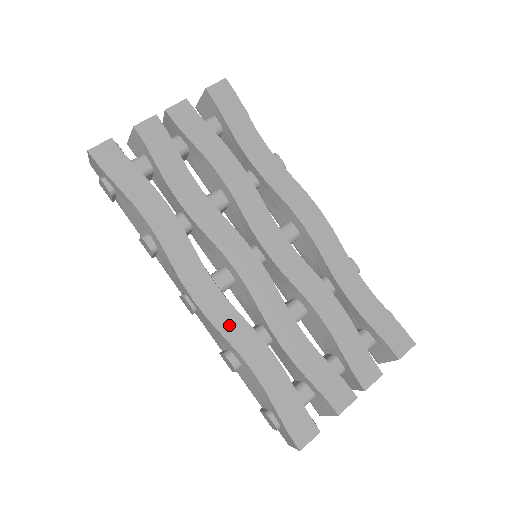
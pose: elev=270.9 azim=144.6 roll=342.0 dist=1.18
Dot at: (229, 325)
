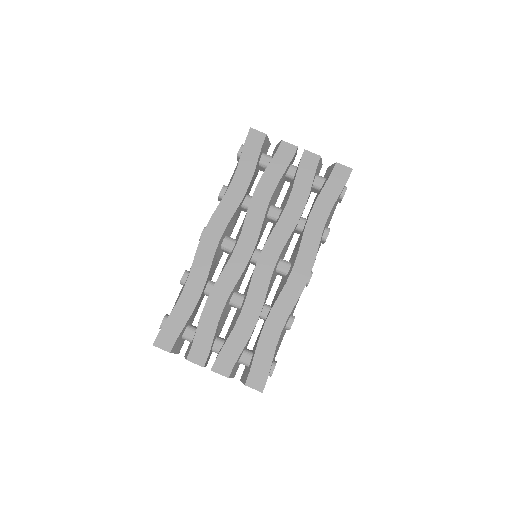
Dot at: (201, 261)
